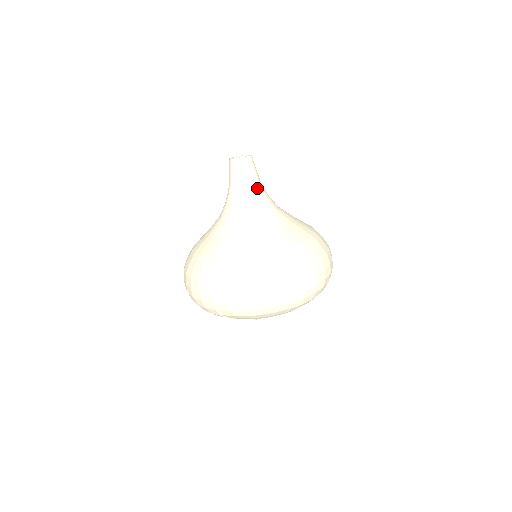
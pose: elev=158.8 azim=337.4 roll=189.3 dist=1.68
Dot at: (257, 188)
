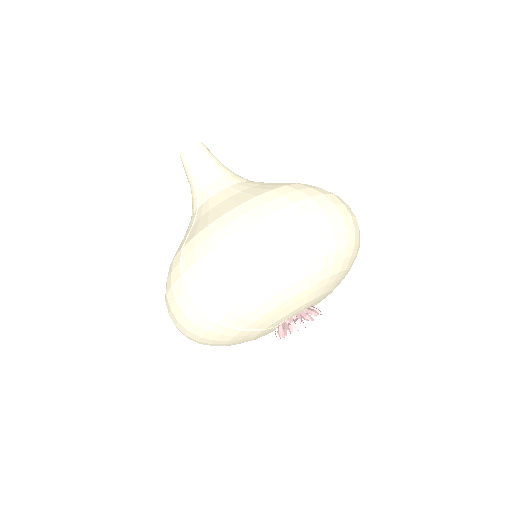
Dot at: (218, 168)
